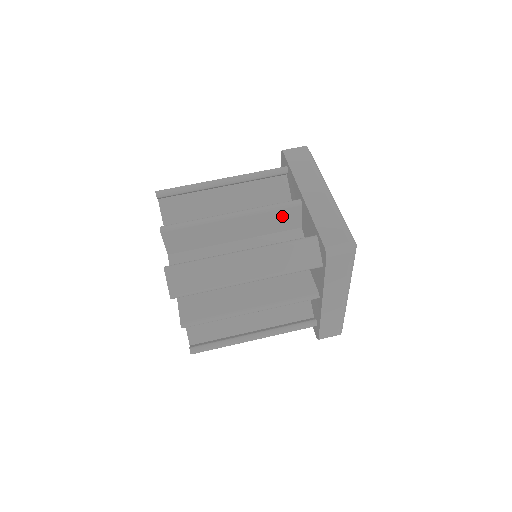
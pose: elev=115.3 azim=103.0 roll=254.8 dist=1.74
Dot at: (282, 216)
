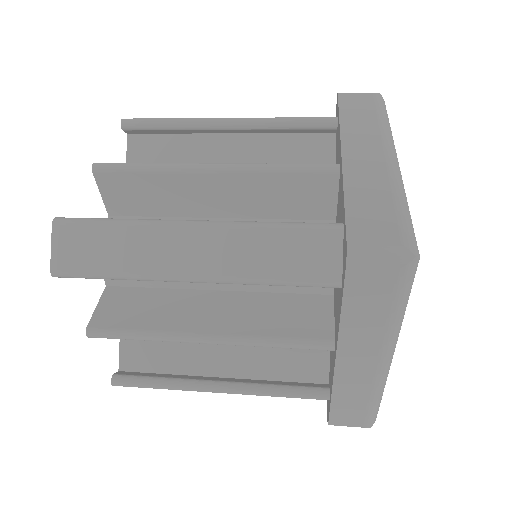
Dot at: occluded
